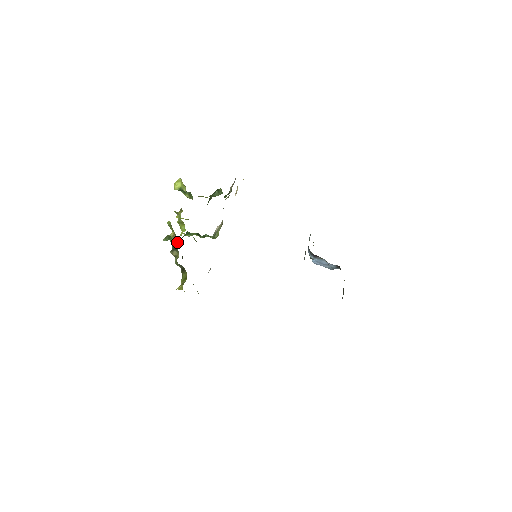
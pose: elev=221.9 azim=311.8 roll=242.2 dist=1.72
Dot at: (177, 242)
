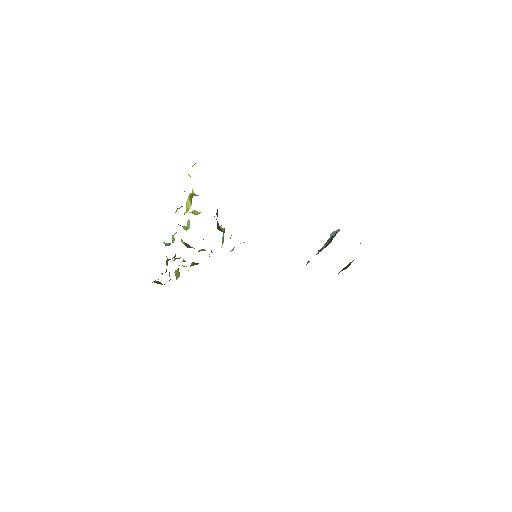
Dot at: occluded
